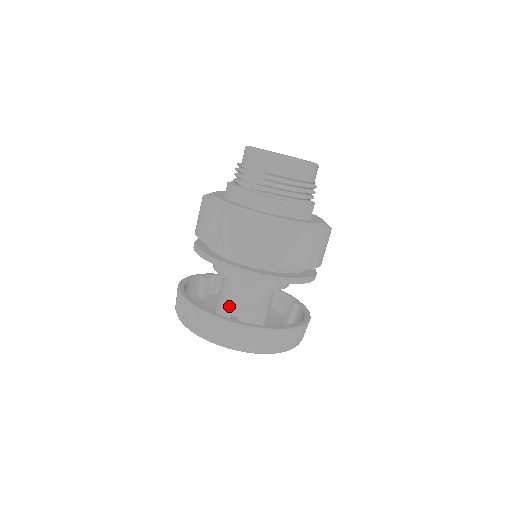
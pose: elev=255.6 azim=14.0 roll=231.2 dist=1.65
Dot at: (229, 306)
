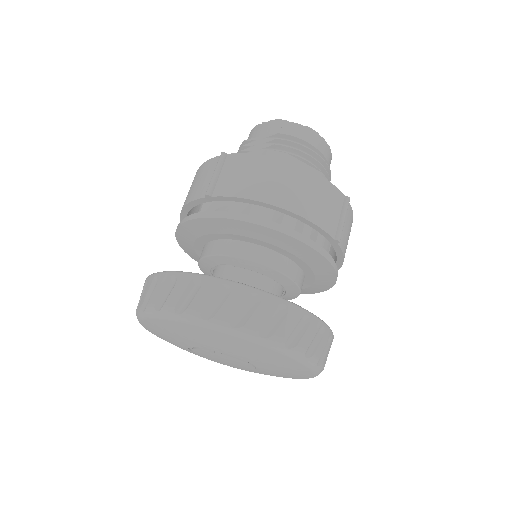
Dot at: occluded
